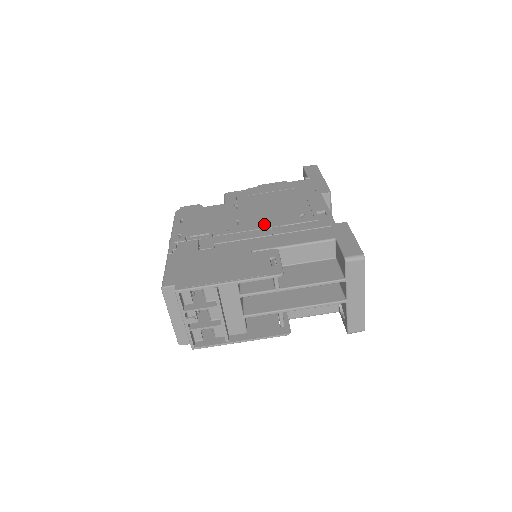
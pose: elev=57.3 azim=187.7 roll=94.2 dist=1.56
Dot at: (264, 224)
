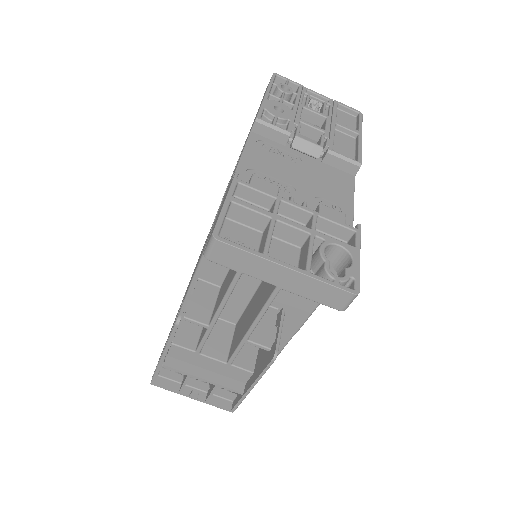
Dot at: occluded
